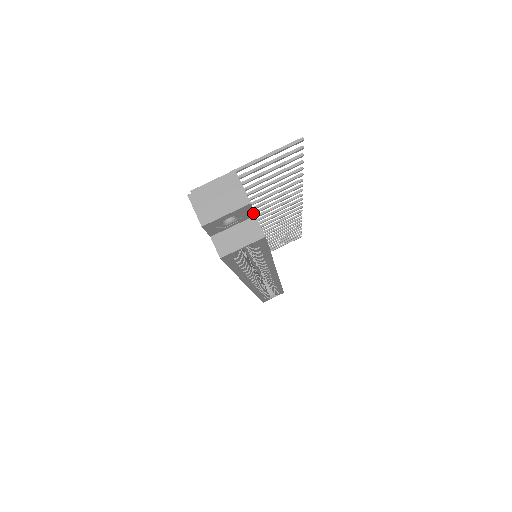
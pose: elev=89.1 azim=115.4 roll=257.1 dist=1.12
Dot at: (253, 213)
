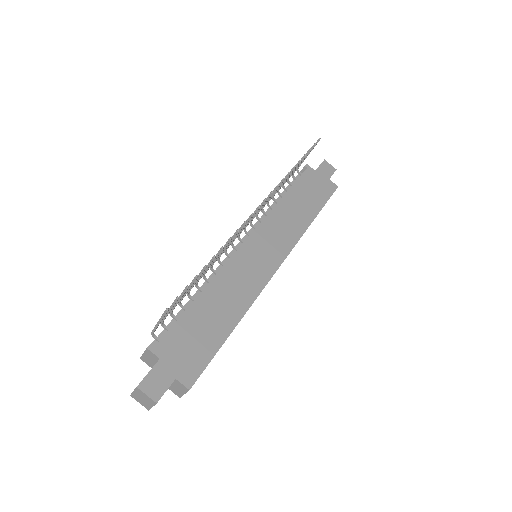
Dot at: occluded
